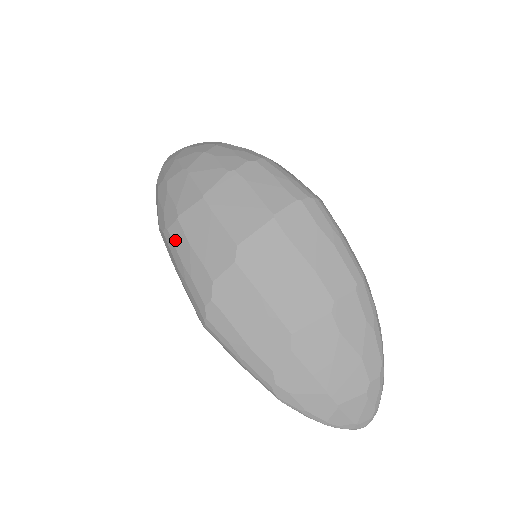
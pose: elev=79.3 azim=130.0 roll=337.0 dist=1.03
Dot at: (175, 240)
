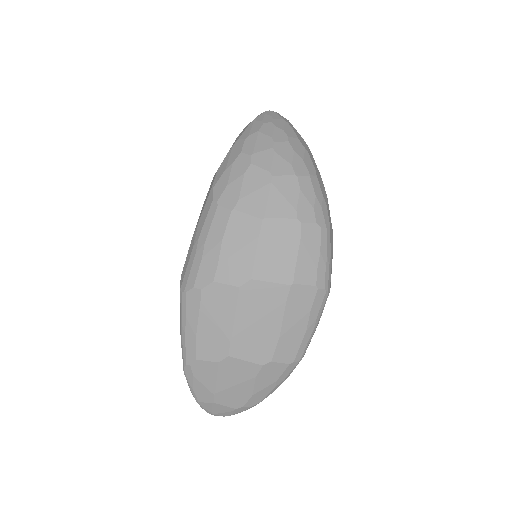
Dot at: (216, 220)
